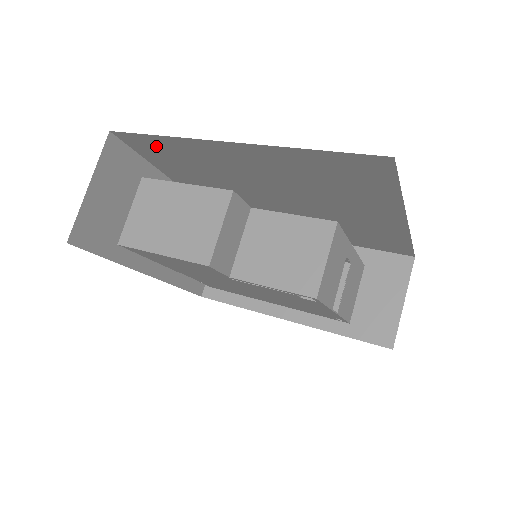
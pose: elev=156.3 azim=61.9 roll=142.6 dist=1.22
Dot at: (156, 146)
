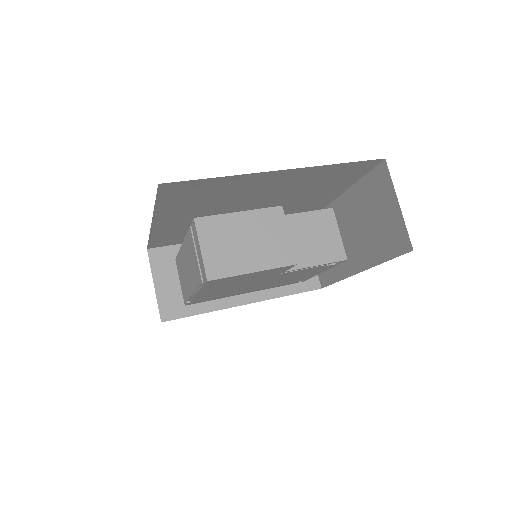
Dot at: (194, 188)
